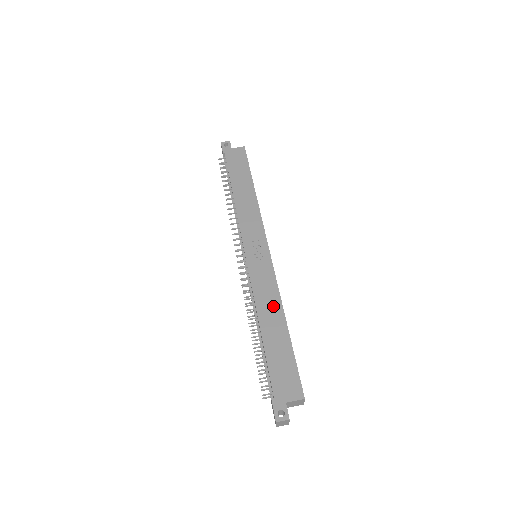
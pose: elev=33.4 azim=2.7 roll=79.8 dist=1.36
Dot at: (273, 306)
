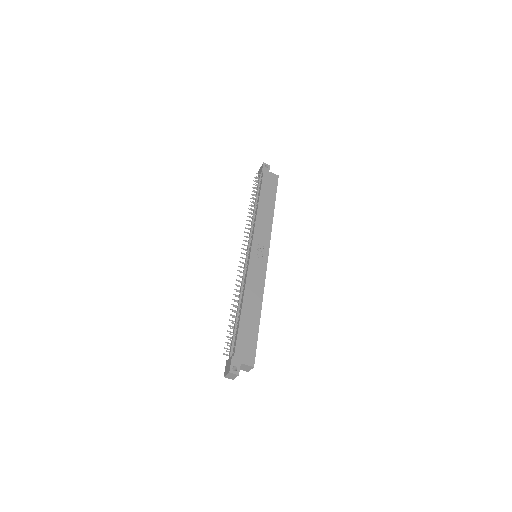
Dot at: (256, 296)
